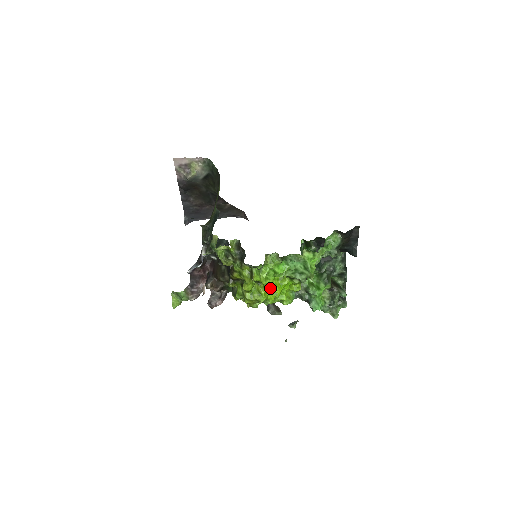
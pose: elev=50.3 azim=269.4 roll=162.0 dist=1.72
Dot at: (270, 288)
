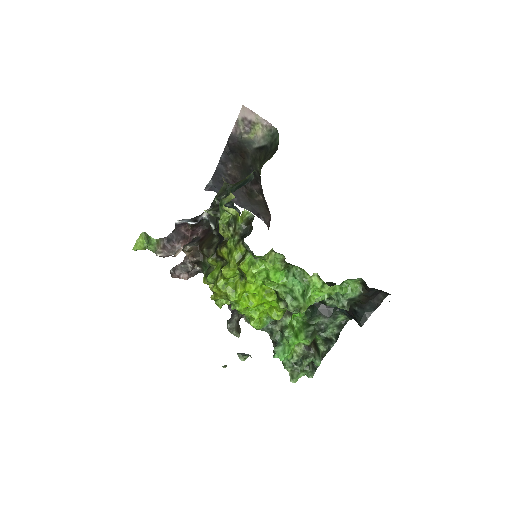
Dot at: (249, 293)
